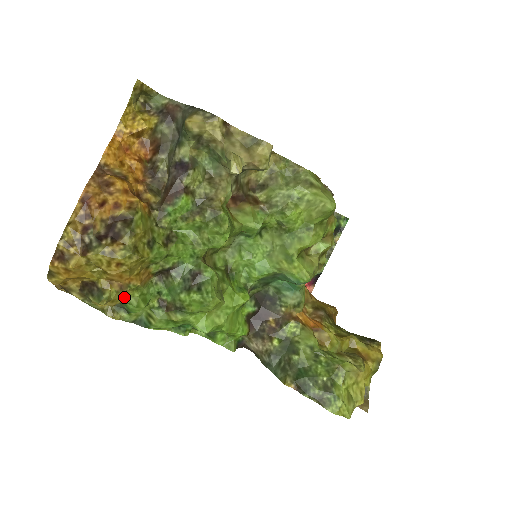
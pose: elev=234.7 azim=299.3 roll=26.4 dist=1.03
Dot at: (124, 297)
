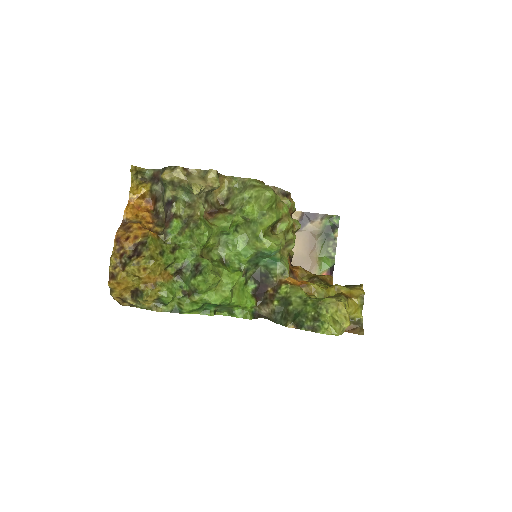
Dot at: (158, 293)
